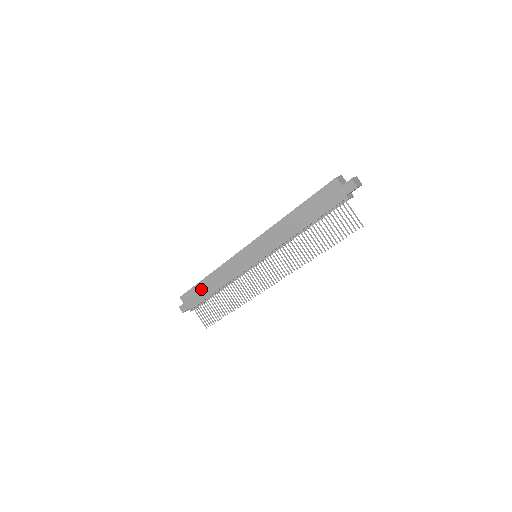
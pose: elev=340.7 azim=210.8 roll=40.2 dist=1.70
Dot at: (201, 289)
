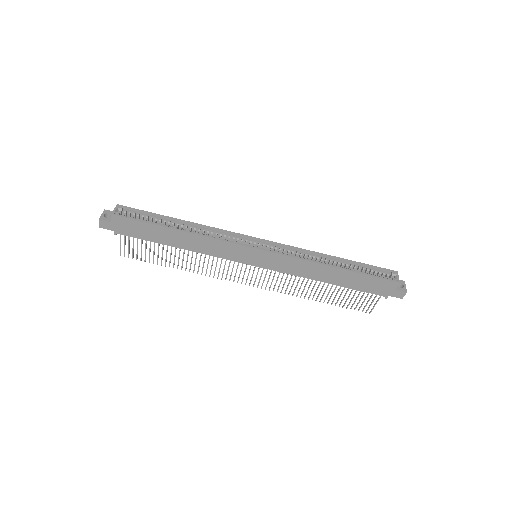
Dot at: (156, 232)
